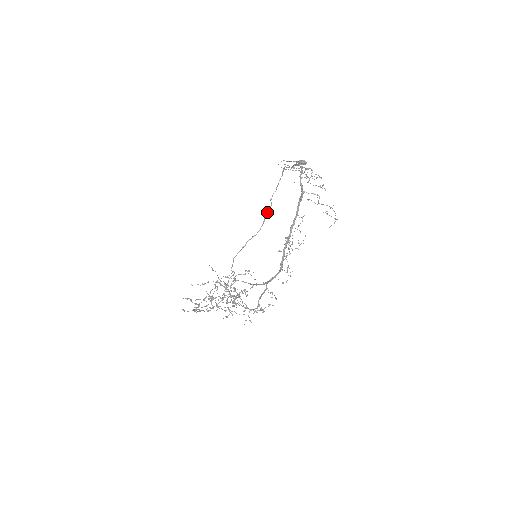
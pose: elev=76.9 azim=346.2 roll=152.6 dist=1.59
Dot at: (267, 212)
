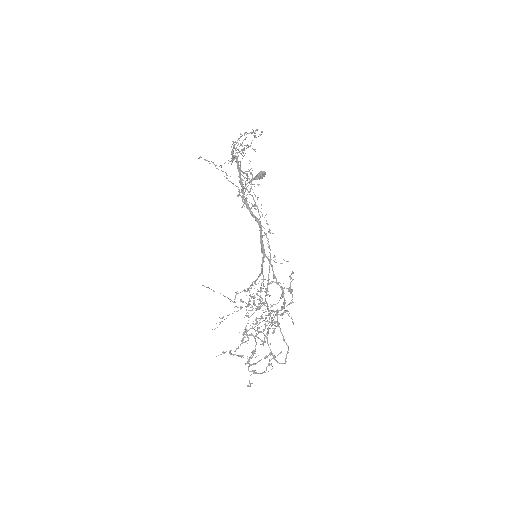
Dot at: (266, 237)
